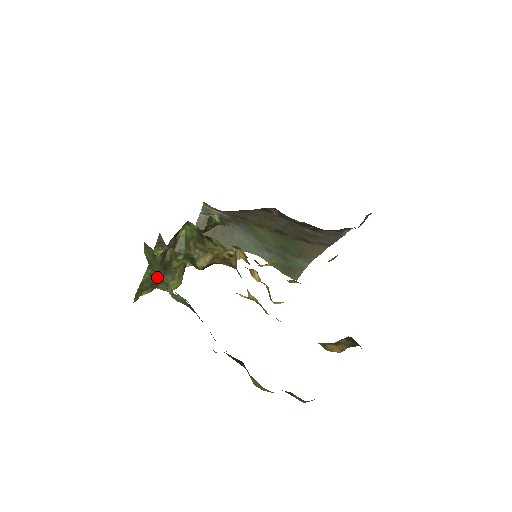
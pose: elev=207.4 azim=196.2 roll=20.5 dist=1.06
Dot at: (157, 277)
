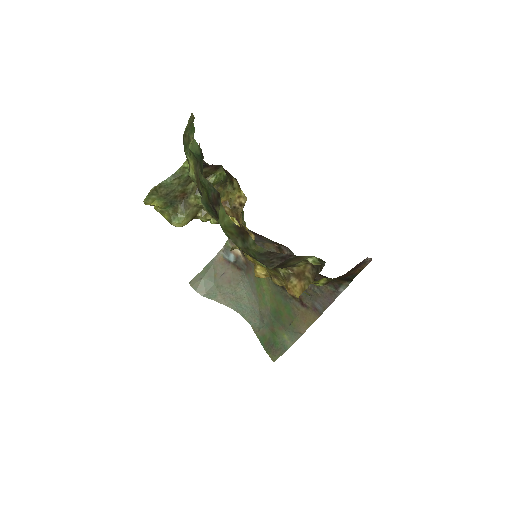
Dot at: (184, 147)
